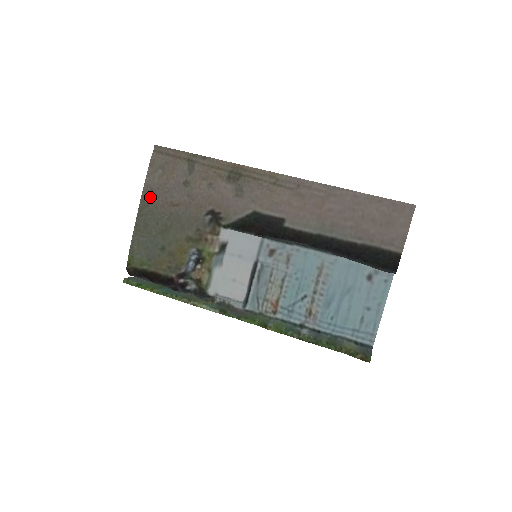
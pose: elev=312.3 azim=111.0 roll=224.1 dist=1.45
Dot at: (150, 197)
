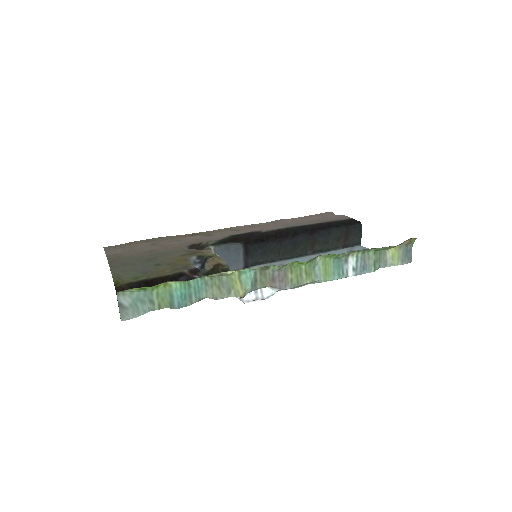
Dot at: (118, 256)
